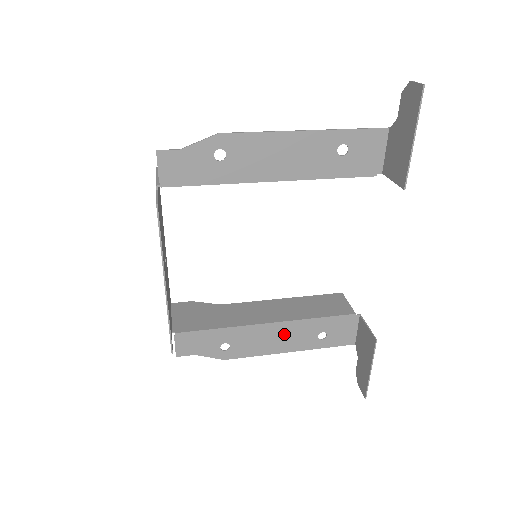
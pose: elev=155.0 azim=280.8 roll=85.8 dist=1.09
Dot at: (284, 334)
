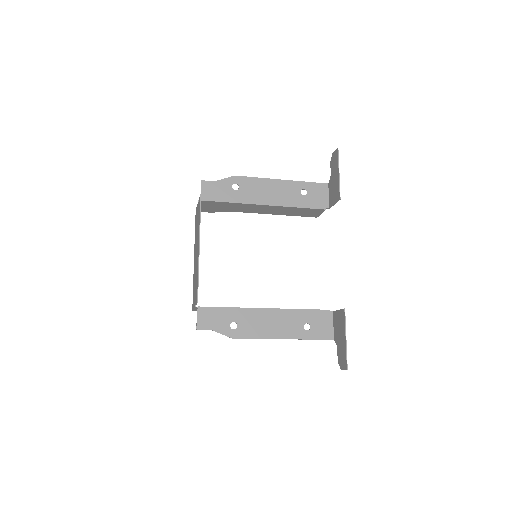
Dot at: (278, 321)
